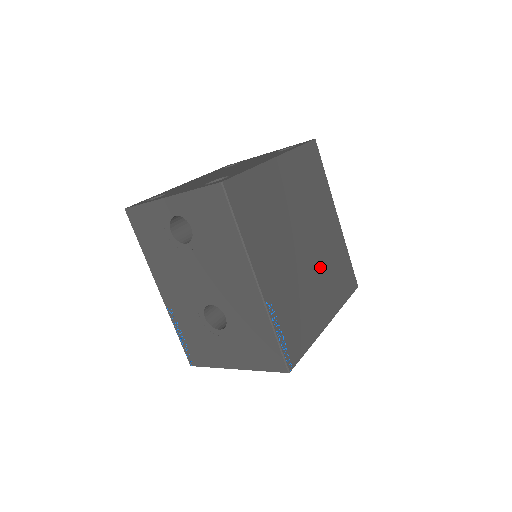
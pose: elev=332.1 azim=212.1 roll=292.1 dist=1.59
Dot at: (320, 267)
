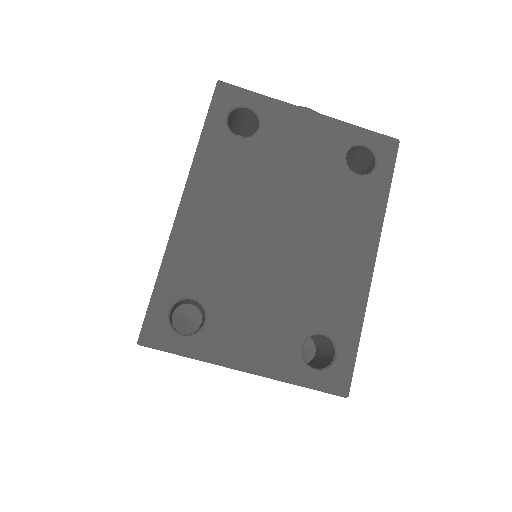
Dot at: occluded
